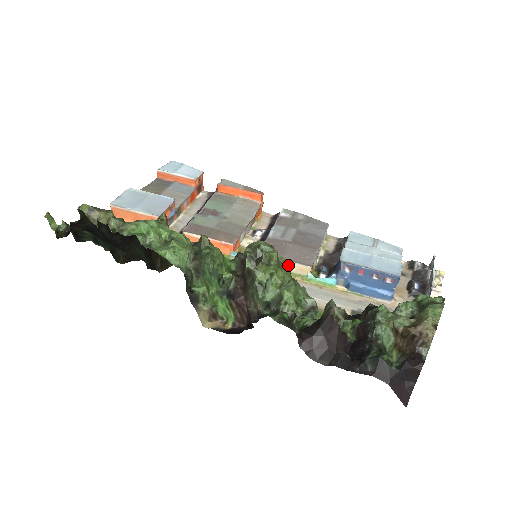
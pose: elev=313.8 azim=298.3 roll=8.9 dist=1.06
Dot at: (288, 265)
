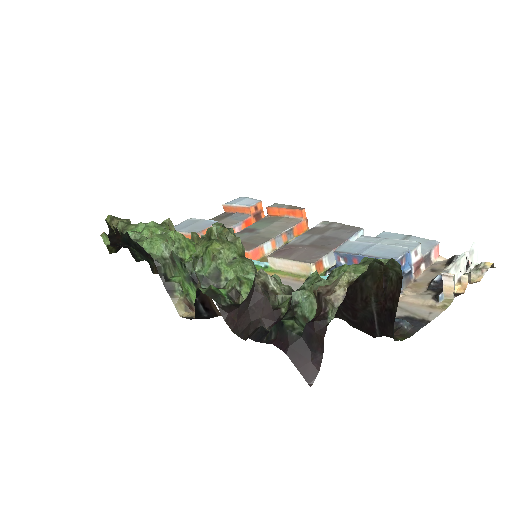
Dot at: (237, 243)
